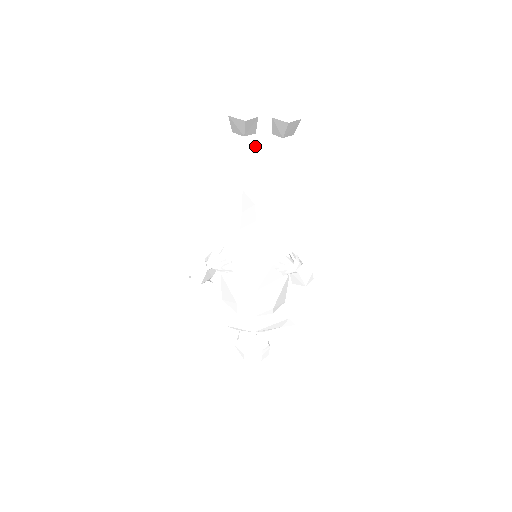
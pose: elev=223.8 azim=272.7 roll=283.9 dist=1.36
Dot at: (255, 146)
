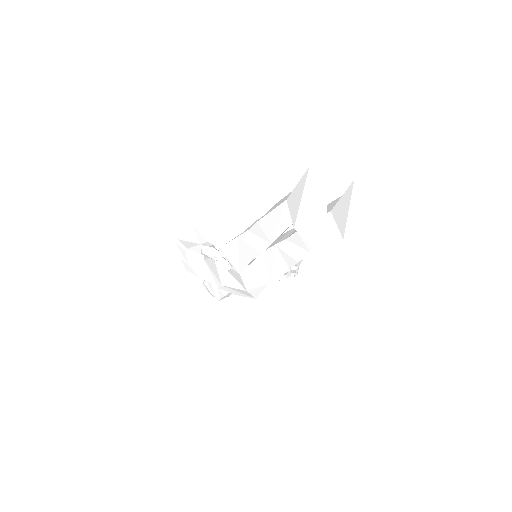
Dot at: occluded
